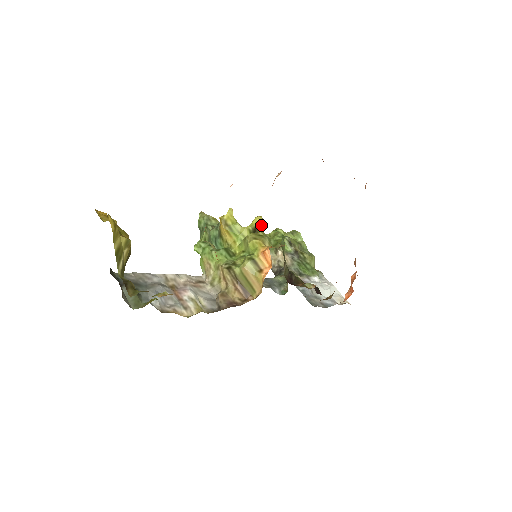
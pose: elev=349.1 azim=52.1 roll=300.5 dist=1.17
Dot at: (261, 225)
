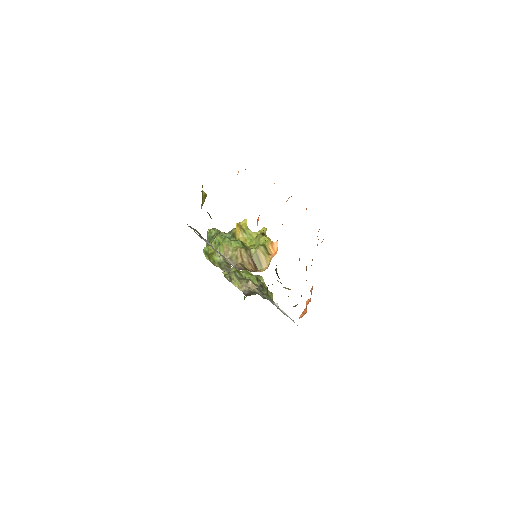
Dot at: occluded
